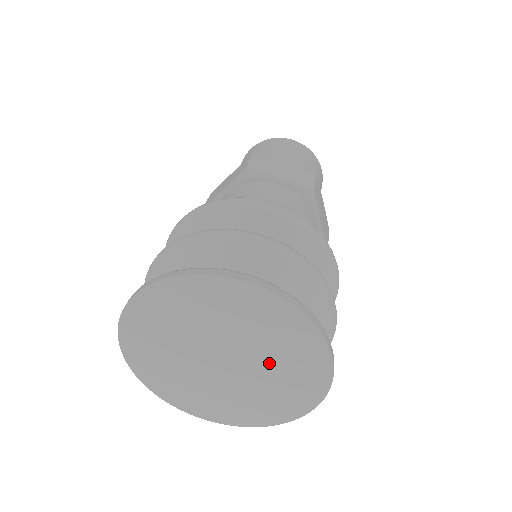
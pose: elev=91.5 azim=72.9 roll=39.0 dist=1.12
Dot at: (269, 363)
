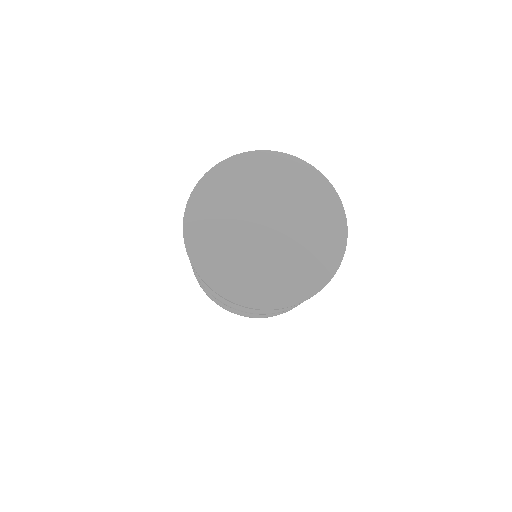
Dot at: (295, 208)
